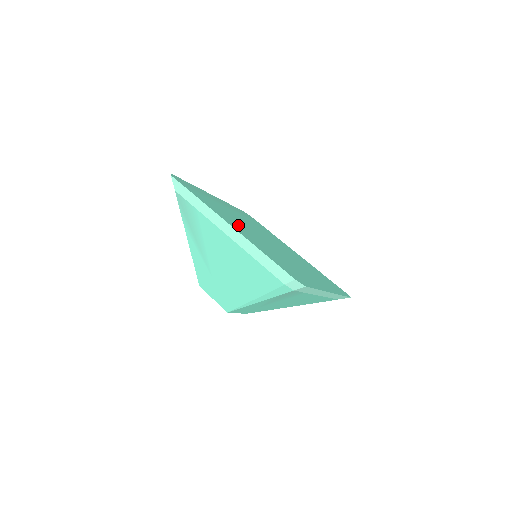
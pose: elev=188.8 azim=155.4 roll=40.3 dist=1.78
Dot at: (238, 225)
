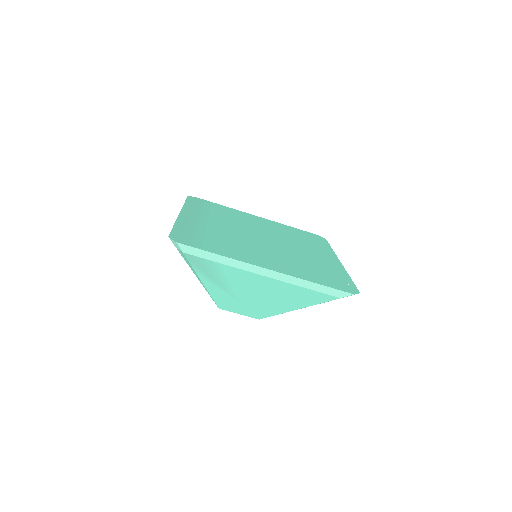
Dot at: (258, 254)
